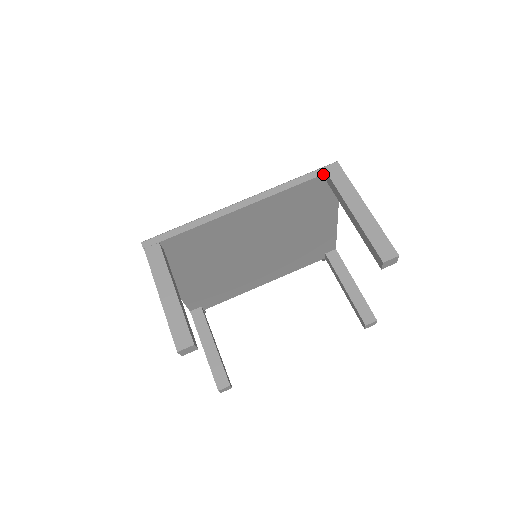
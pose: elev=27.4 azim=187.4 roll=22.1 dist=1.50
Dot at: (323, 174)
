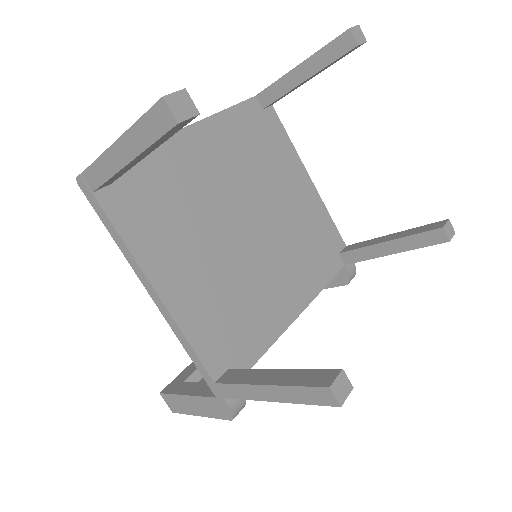
Dot at: (253, 97)
